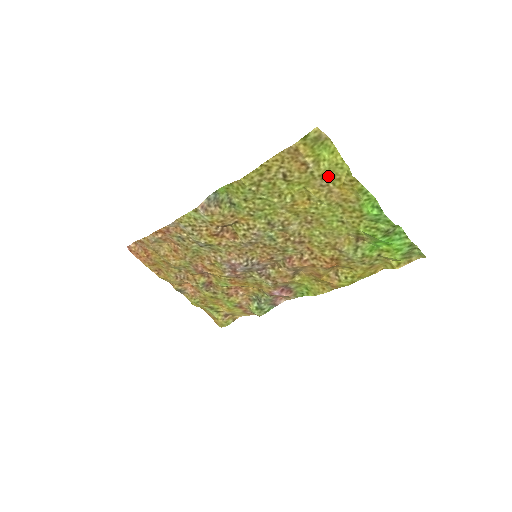
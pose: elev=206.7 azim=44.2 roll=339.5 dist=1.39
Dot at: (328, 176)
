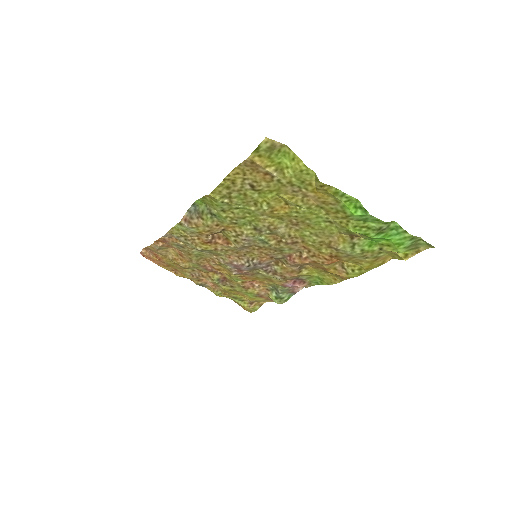
Dot at: (297, 182)
